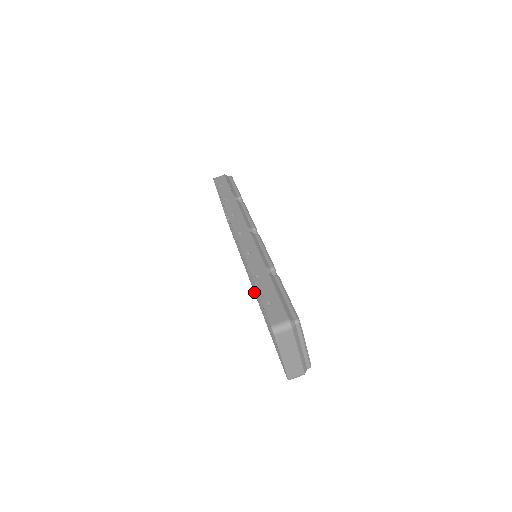
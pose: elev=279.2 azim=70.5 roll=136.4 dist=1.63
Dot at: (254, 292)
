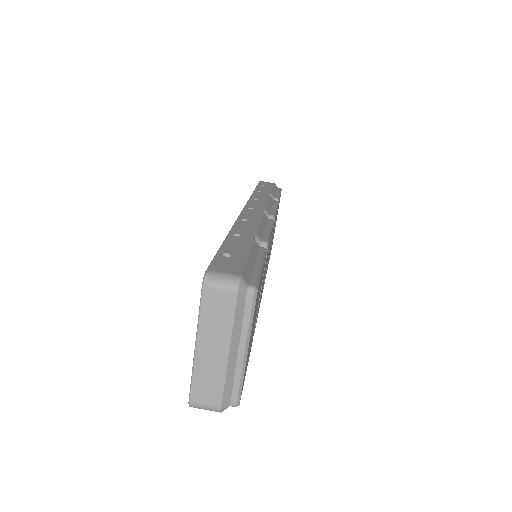
Dot at: occluded
